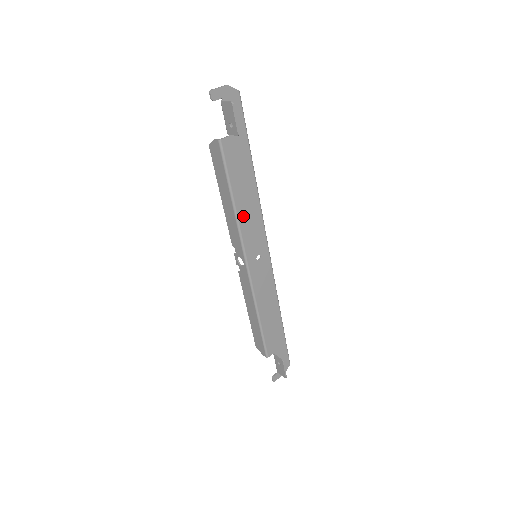
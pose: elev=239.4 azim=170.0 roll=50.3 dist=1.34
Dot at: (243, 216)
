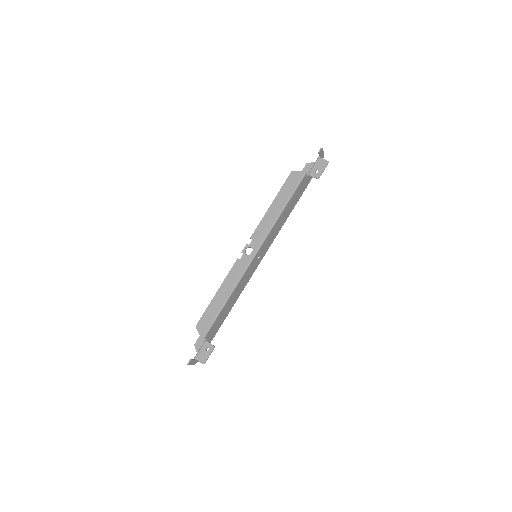
Dot at: (277, 224)
